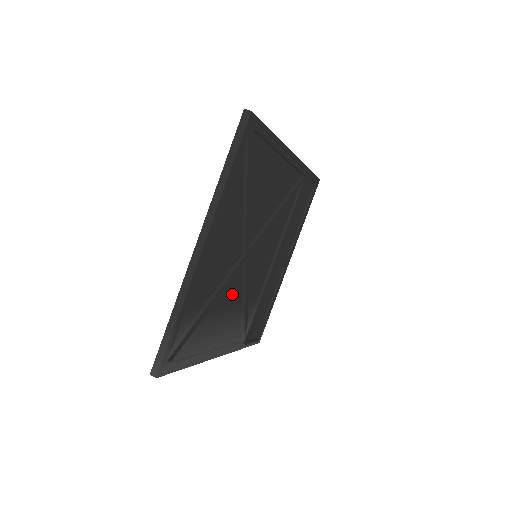
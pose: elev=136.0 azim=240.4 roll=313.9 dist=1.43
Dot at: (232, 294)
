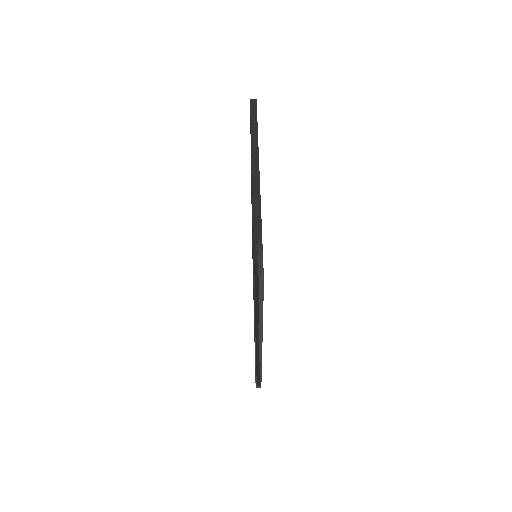
Dot at: occluded
